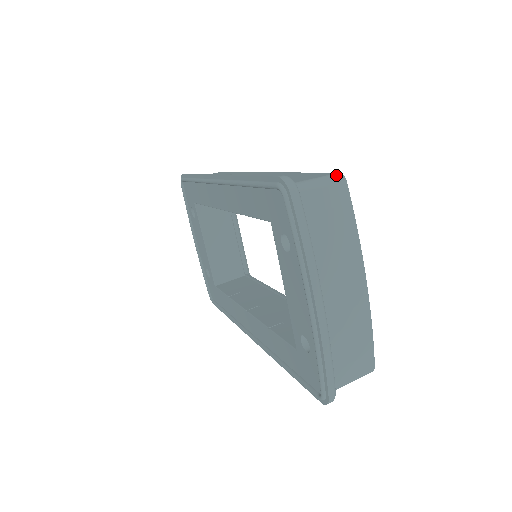
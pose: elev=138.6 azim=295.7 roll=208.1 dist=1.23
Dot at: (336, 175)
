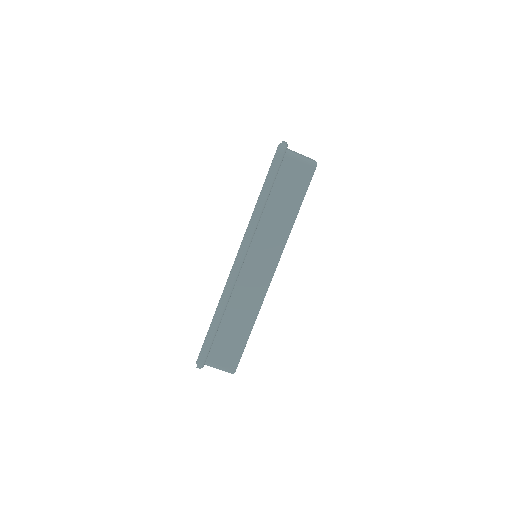
Dot at: (230, 372)
